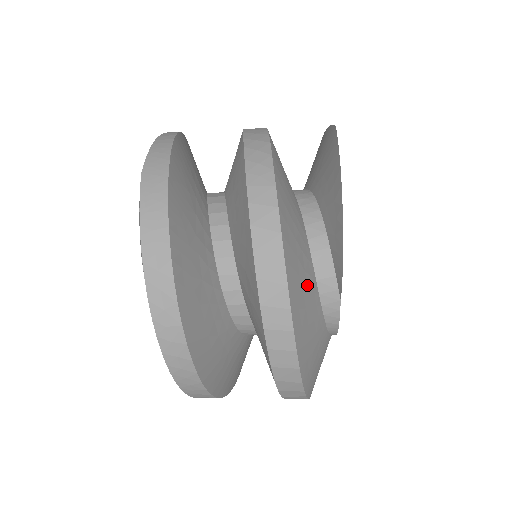
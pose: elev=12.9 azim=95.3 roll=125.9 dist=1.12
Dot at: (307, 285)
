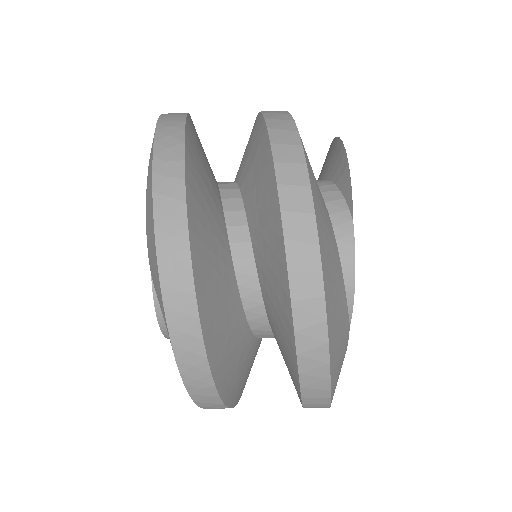
Dot at: (316, 181)
